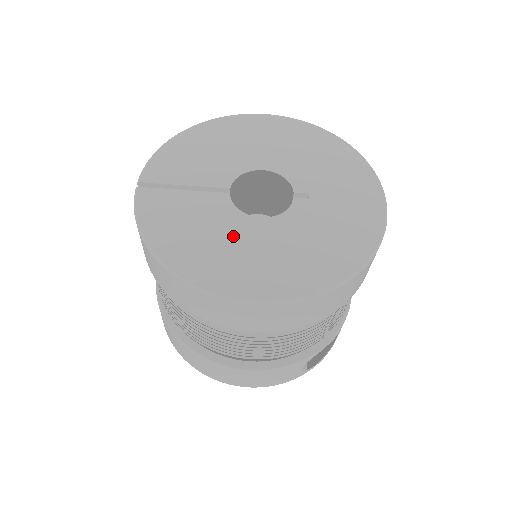
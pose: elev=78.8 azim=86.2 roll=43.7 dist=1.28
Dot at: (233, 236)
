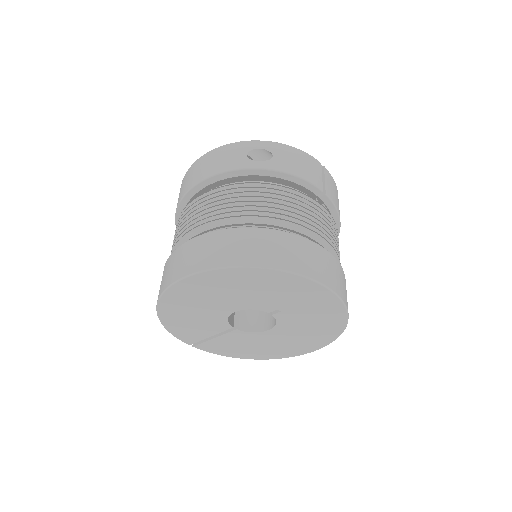
Dot at: (267, 342)
